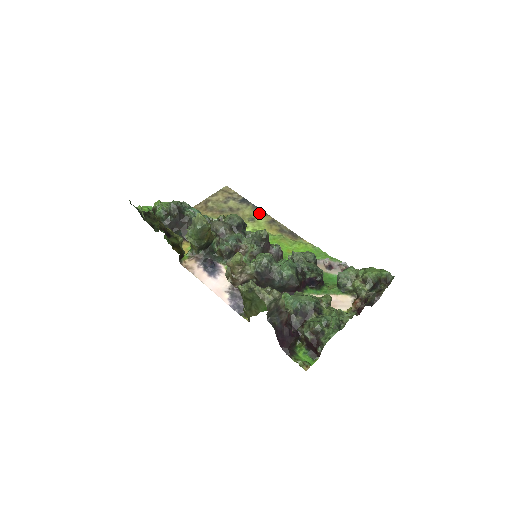
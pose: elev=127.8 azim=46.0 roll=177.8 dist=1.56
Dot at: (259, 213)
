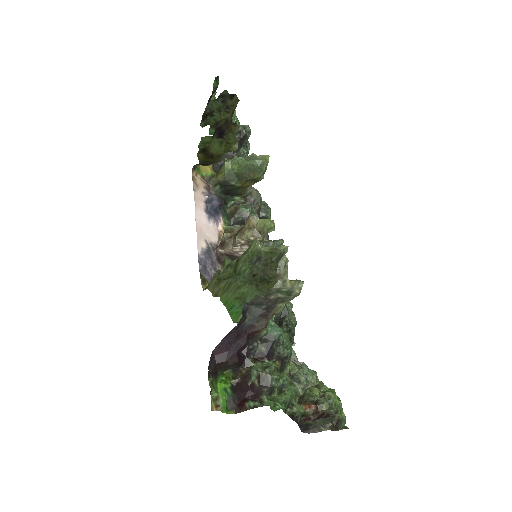
Dot at: occluded
